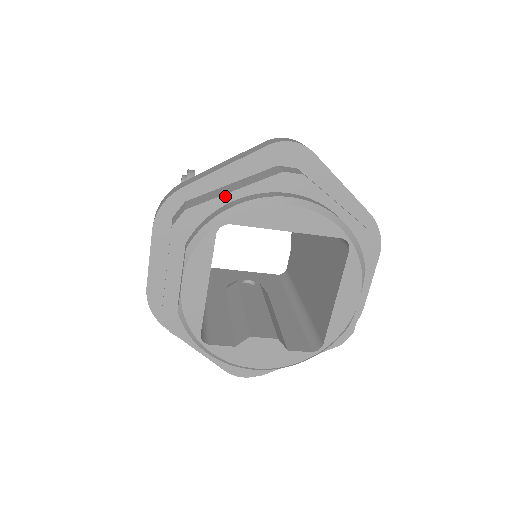
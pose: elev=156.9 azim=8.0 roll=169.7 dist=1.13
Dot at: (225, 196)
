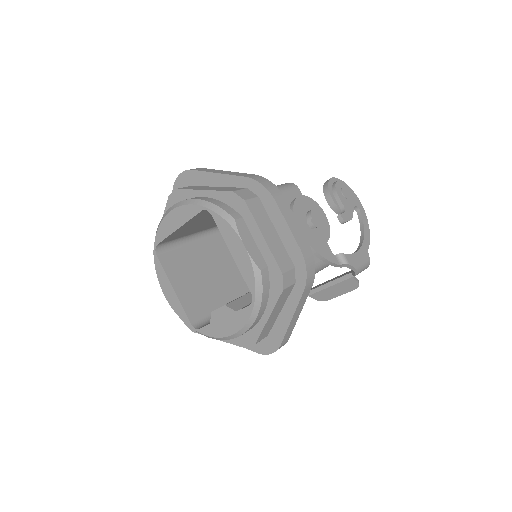
Dot at: occluded
